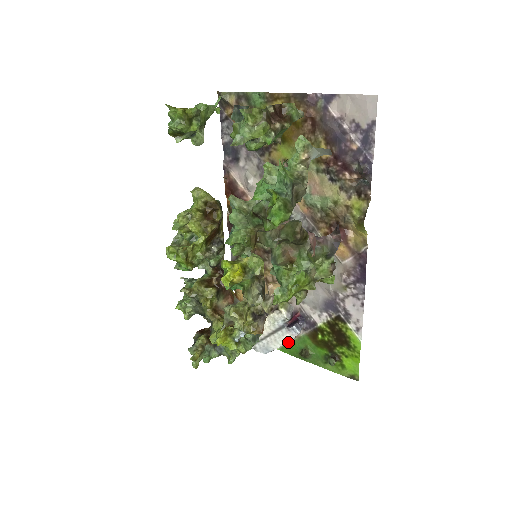
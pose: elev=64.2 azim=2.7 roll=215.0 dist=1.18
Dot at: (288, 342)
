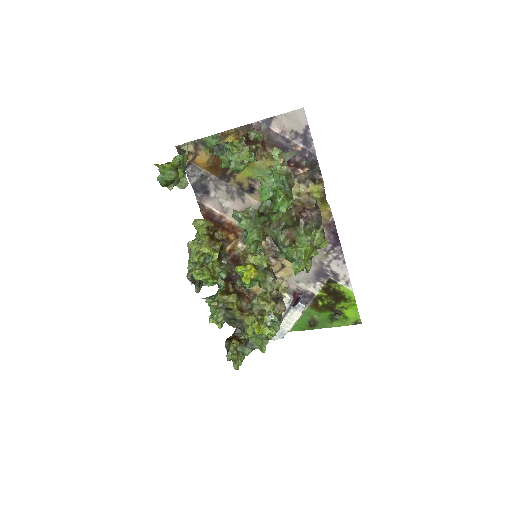
Dot at: occluded
